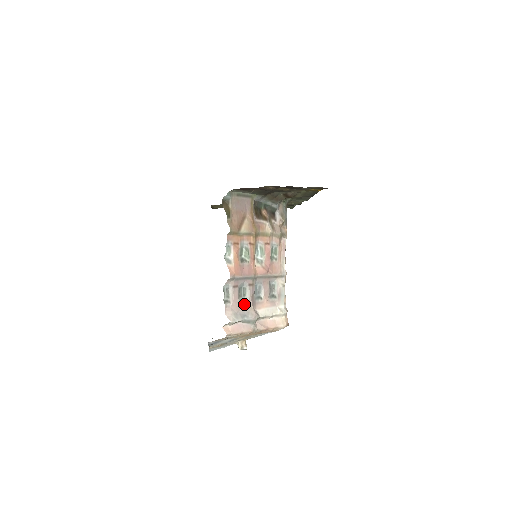
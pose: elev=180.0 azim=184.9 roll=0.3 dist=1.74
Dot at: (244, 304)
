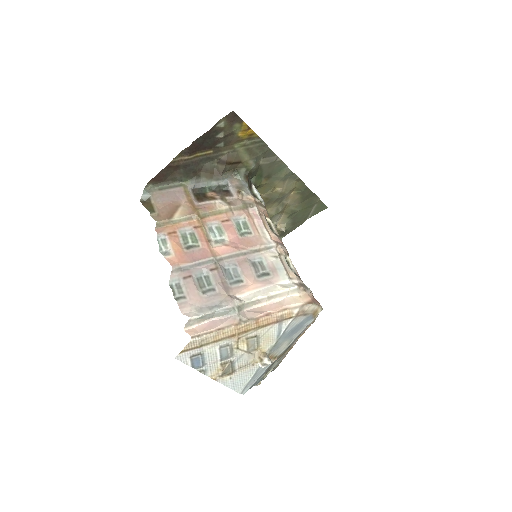
Dot at: (211, 294)
